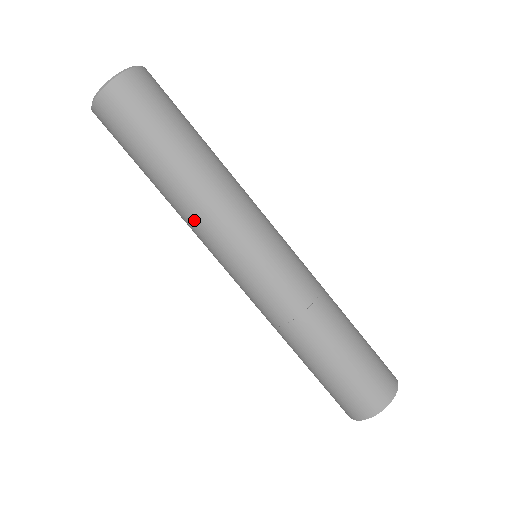
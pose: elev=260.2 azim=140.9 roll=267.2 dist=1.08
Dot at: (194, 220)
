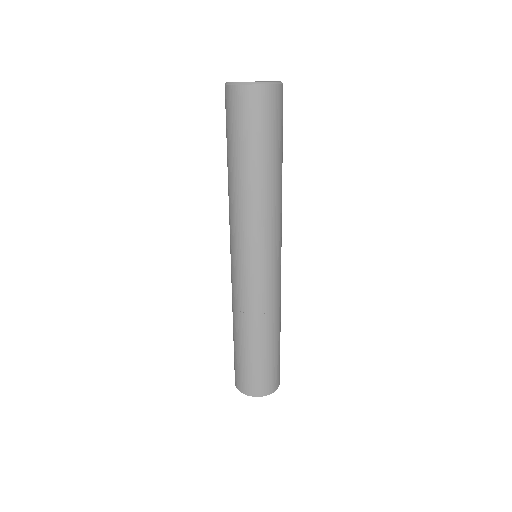
Dot at: occluded
